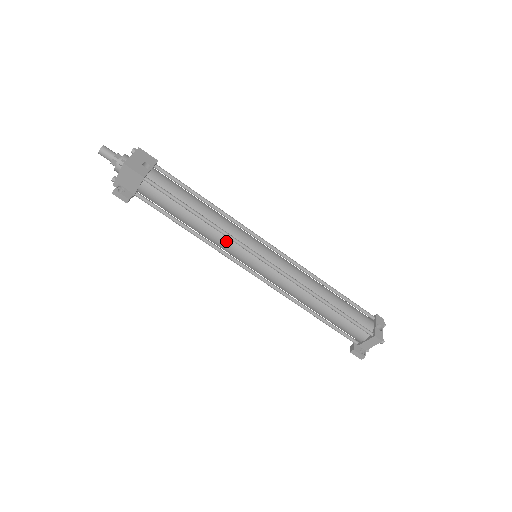
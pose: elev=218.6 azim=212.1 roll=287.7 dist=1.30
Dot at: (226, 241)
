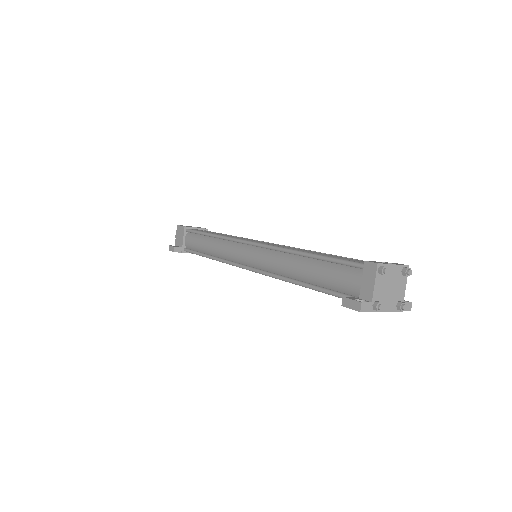
Dot at: (226, 245)
